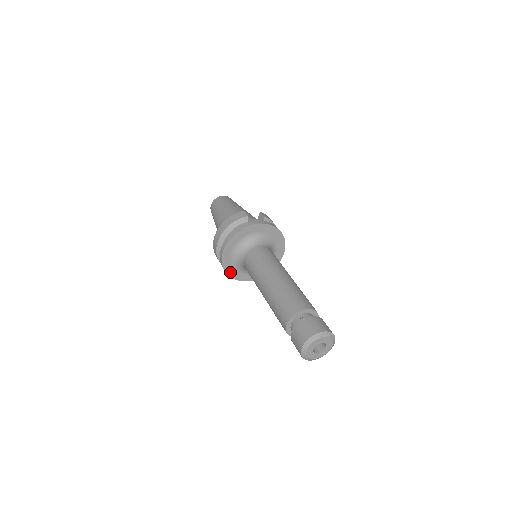
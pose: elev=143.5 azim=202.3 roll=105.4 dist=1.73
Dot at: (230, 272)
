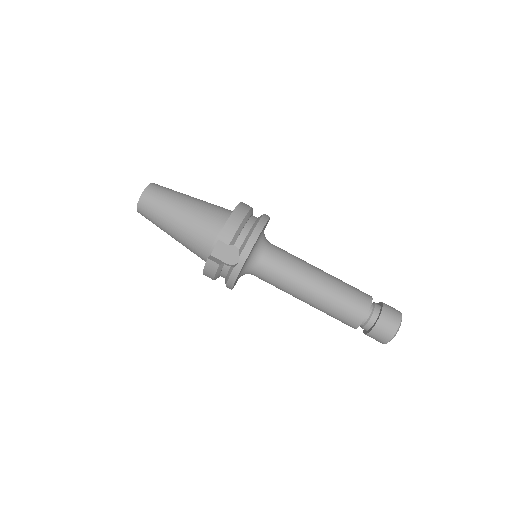
Dot at: occluded
